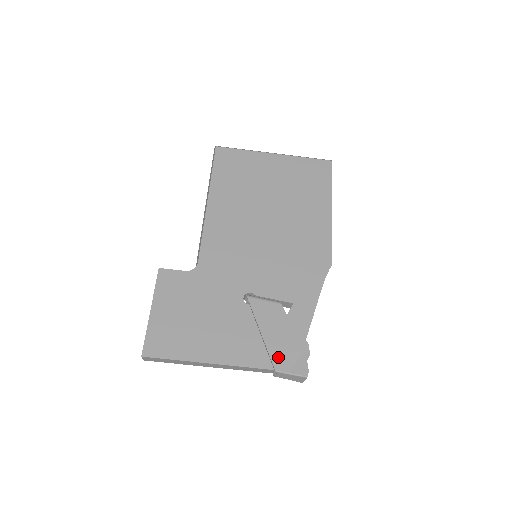
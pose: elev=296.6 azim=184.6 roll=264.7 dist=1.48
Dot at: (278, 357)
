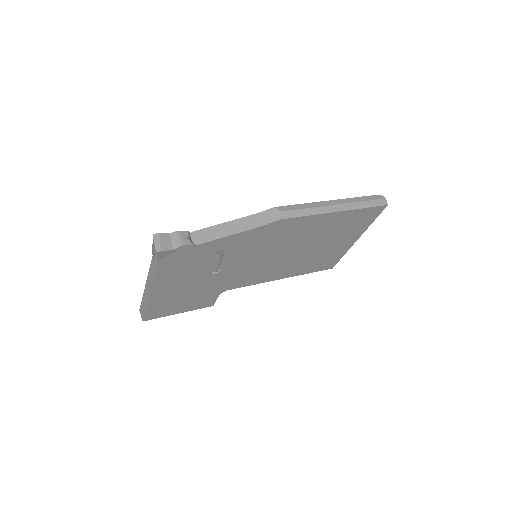
Dot at: occluded
